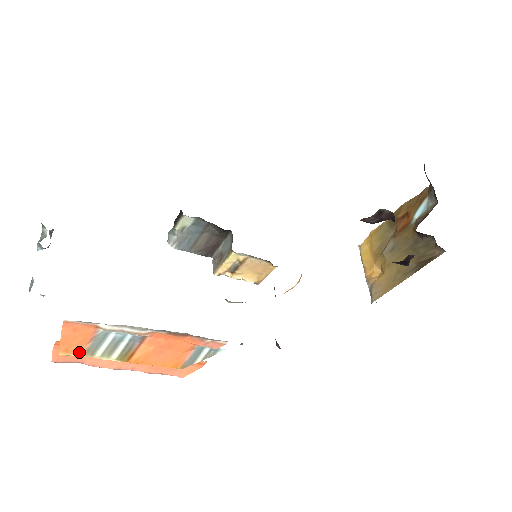
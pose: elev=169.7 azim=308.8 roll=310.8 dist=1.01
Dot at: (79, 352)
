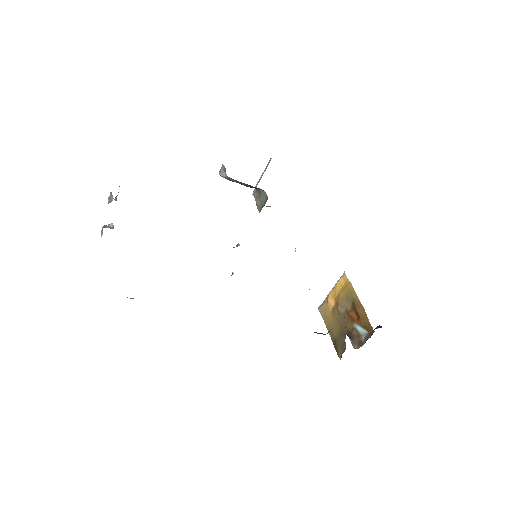
Dot at: occluded
